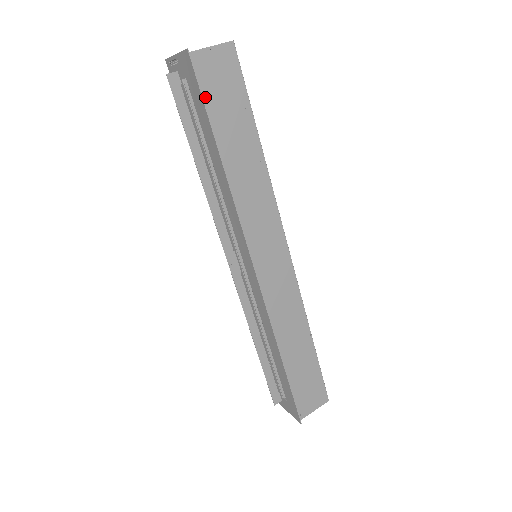
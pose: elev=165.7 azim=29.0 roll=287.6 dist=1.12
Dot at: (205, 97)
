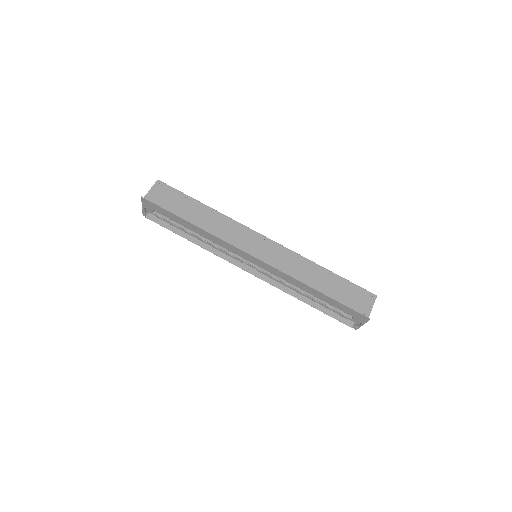
Dot at: (164, 207)
